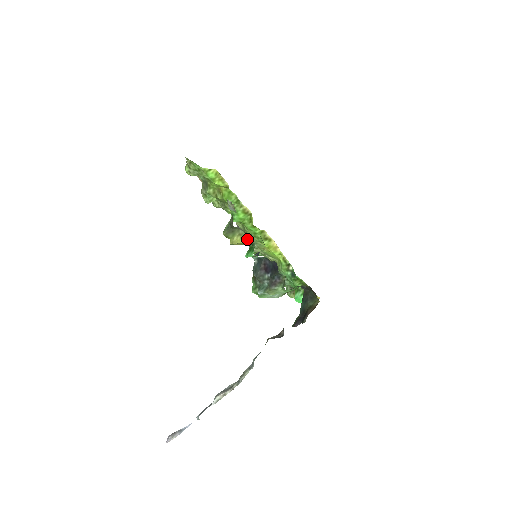
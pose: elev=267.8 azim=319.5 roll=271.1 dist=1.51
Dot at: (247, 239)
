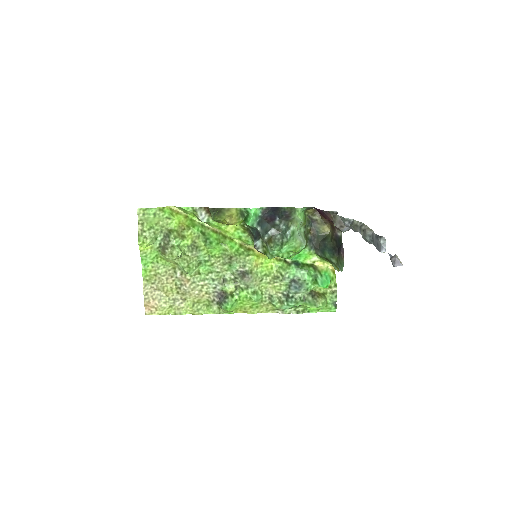
Dot at: (236, 292)
